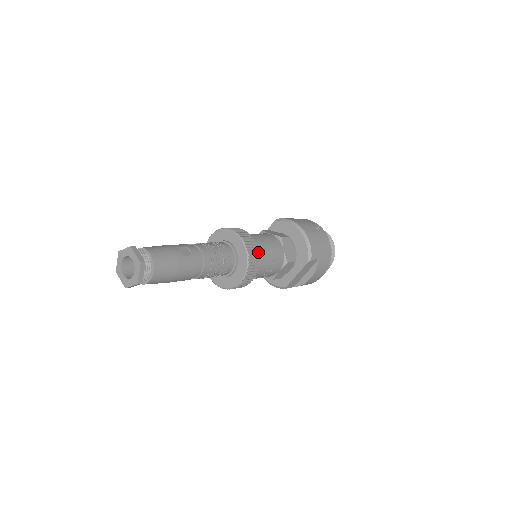
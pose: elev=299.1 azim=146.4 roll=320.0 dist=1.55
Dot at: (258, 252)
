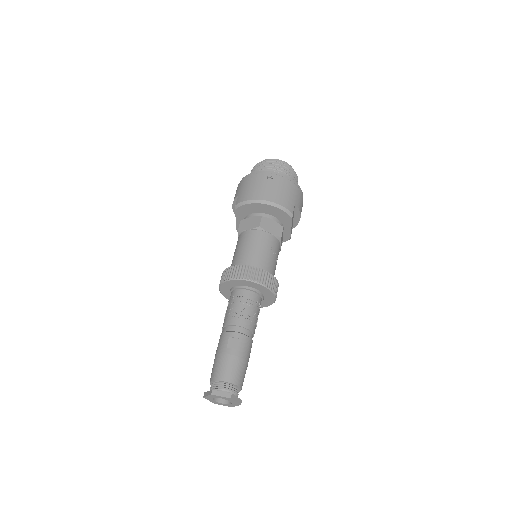
Dot at: (265, 271)
